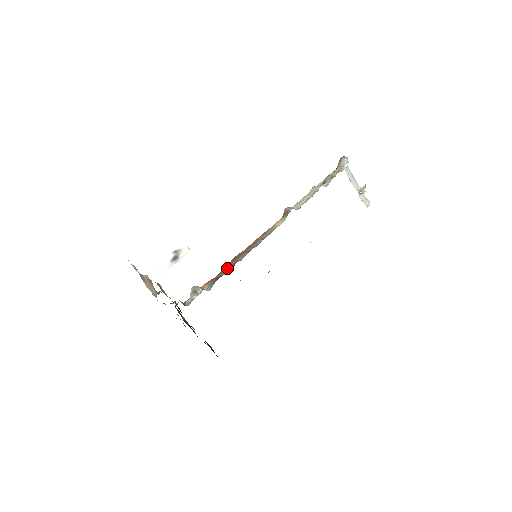
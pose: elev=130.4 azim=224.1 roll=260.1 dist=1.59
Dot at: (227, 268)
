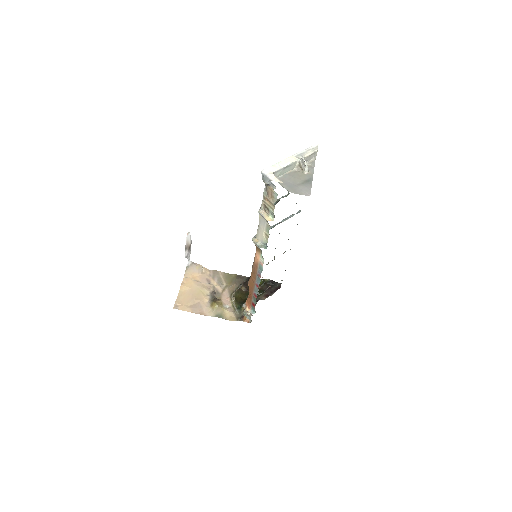
Dot at: (253, 297)
